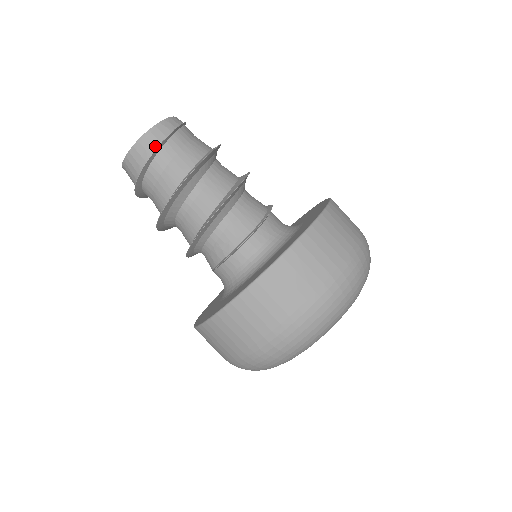
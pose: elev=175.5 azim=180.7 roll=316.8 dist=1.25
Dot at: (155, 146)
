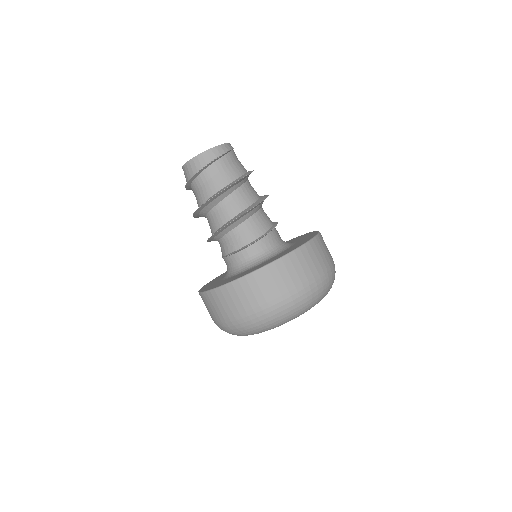
Dot at: (202, 166)
